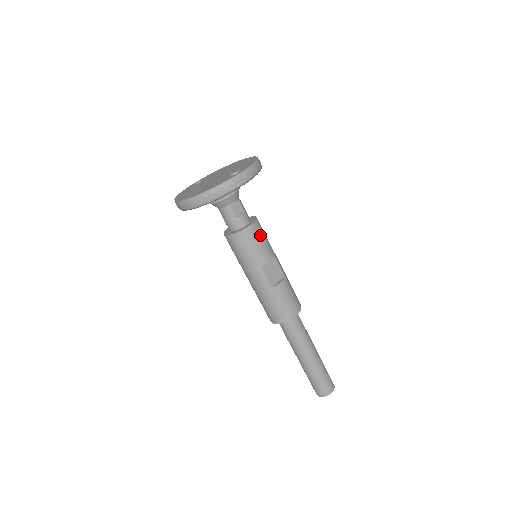
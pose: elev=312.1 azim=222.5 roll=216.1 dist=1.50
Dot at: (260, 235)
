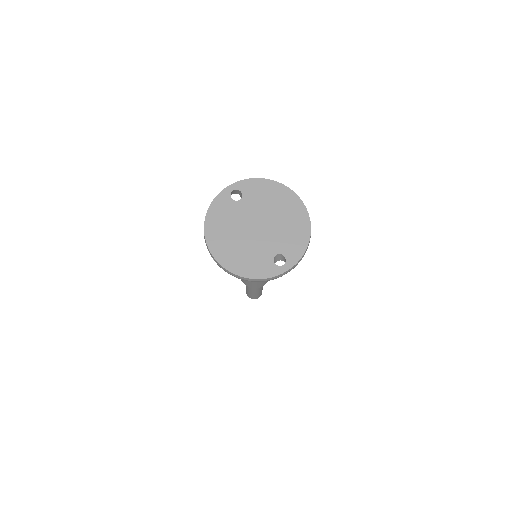
Dot at: occluded
